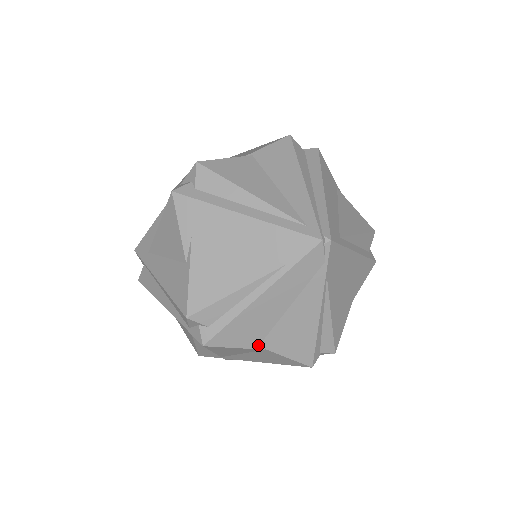
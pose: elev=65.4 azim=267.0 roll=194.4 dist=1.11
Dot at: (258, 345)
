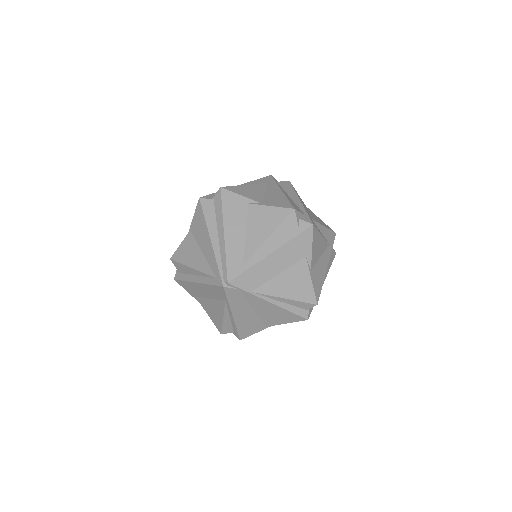
Dot at: (265, 326)
